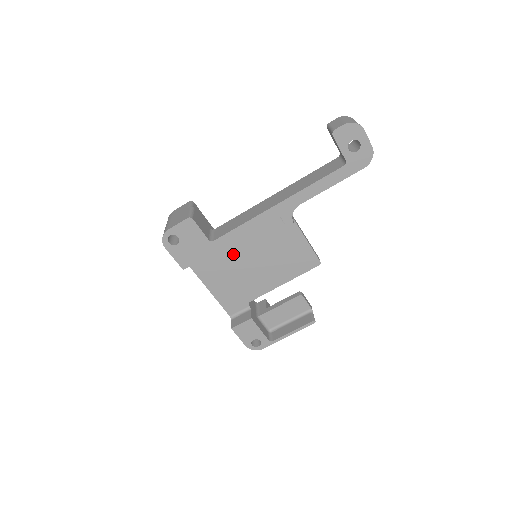
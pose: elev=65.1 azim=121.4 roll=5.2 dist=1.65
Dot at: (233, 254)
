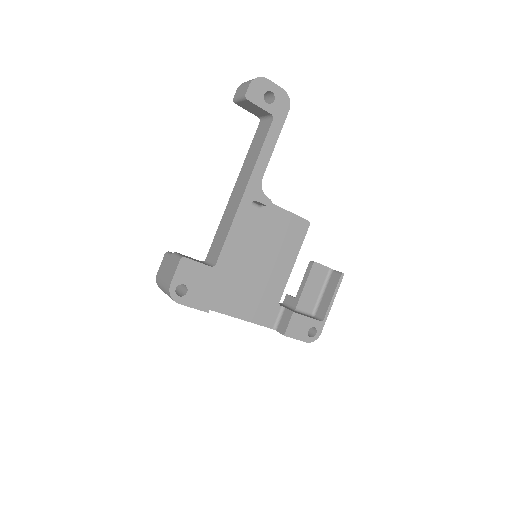
Dot at: (237, 269)
